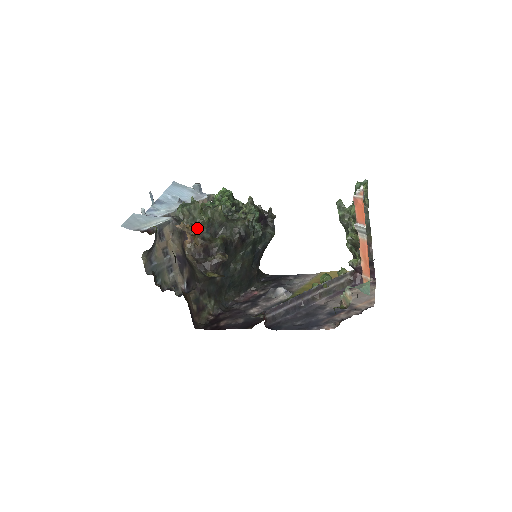
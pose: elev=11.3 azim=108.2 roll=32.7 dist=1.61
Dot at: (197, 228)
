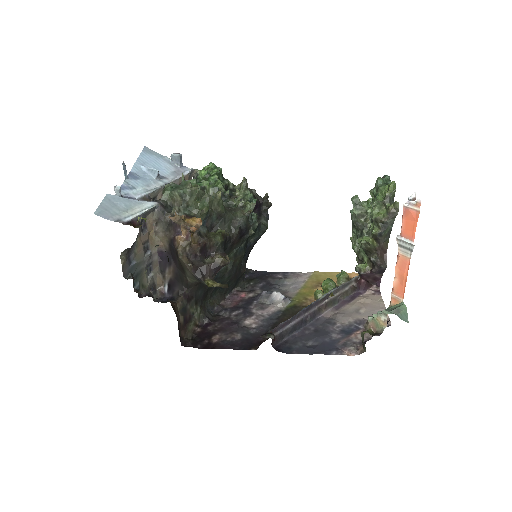
Dot at: (197, 222)
